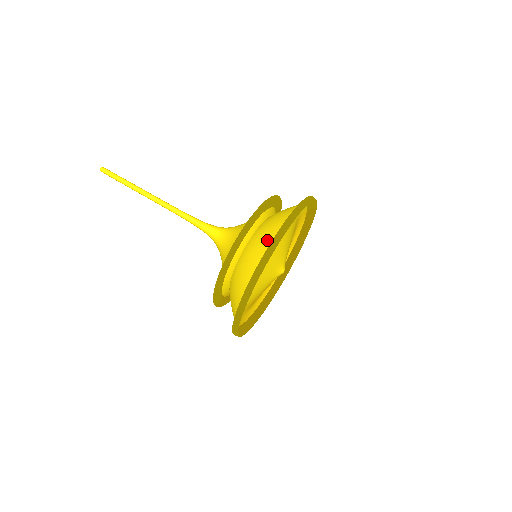
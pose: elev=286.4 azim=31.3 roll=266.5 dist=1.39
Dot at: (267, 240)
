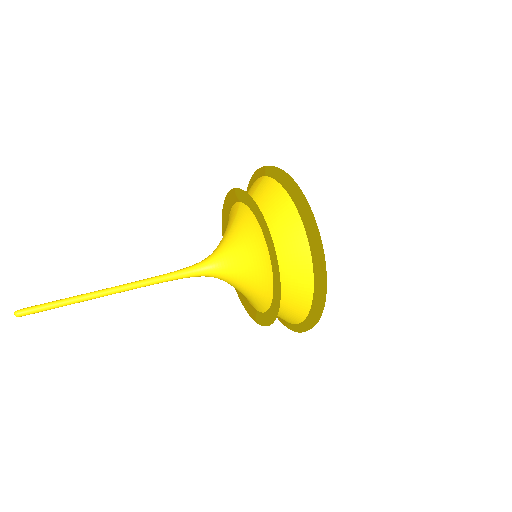
Dot at: (305, 264)
